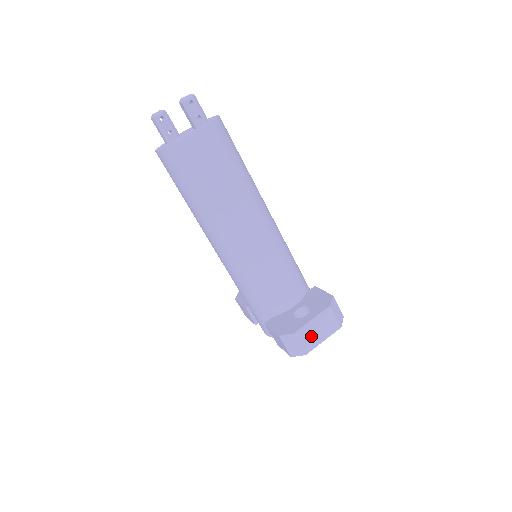
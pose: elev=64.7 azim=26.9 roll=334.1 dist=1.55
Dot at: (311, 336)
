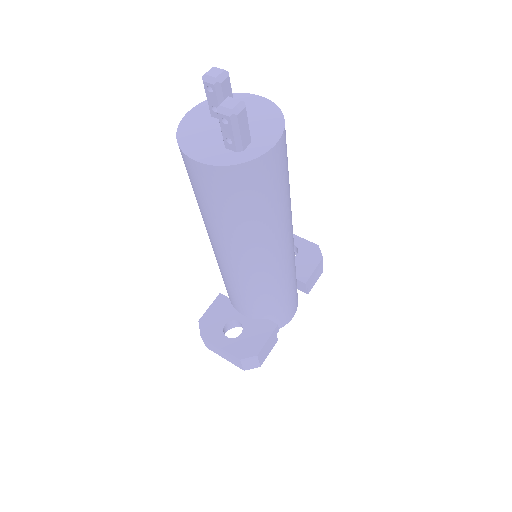
Dot at: (215, 349)
